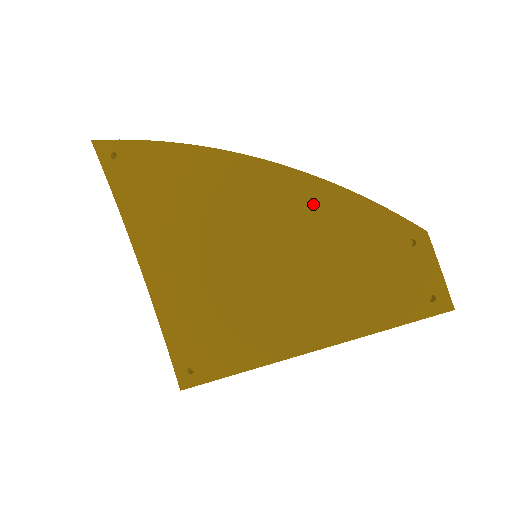
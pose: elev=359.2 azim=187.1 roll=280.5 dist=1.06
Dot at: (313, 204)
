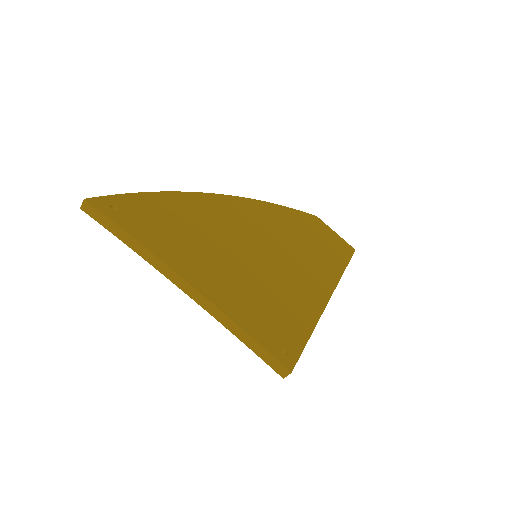
Dot at: (263, 214)
